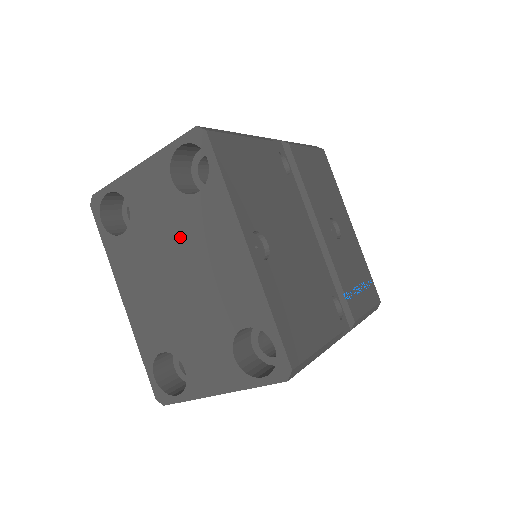
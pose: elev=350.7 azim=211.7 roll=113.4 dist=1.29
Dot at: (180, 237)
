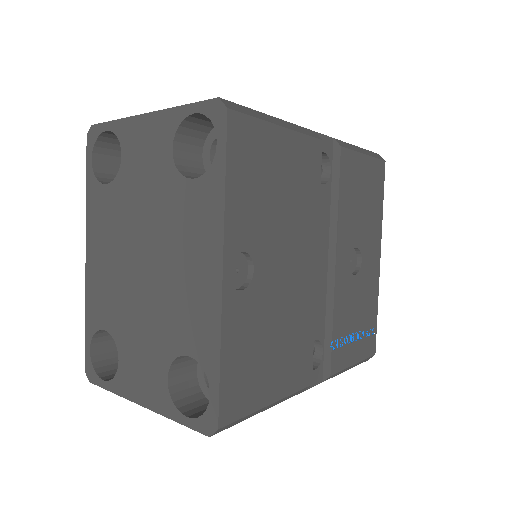
Dot at: (159, 219)
